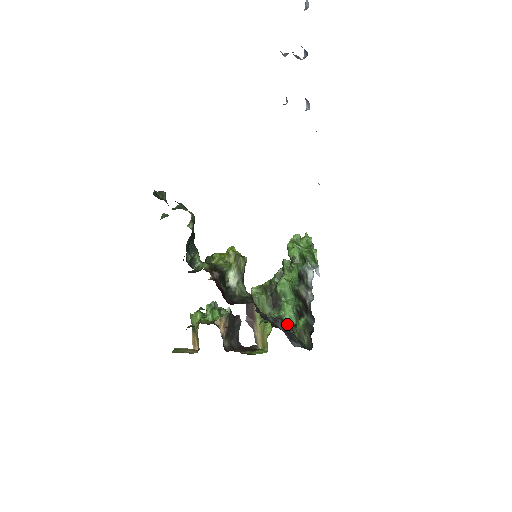
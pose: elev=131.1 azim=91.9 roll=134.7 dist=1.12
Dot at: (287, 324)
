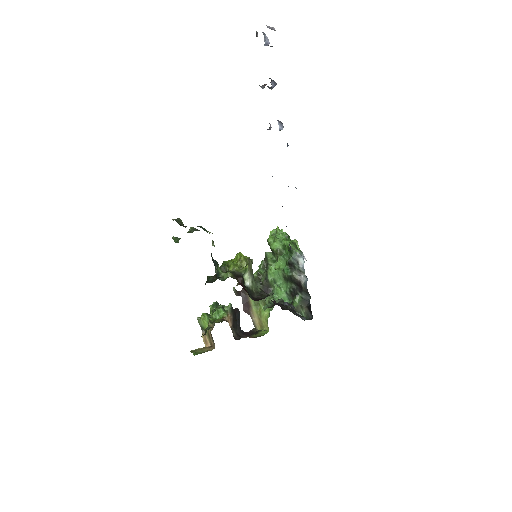
Dot at: occluded
